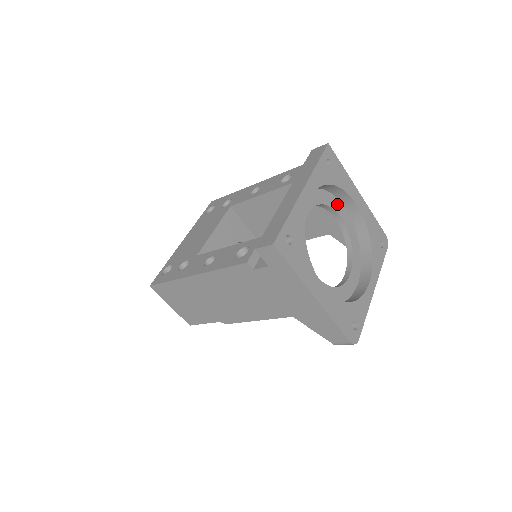
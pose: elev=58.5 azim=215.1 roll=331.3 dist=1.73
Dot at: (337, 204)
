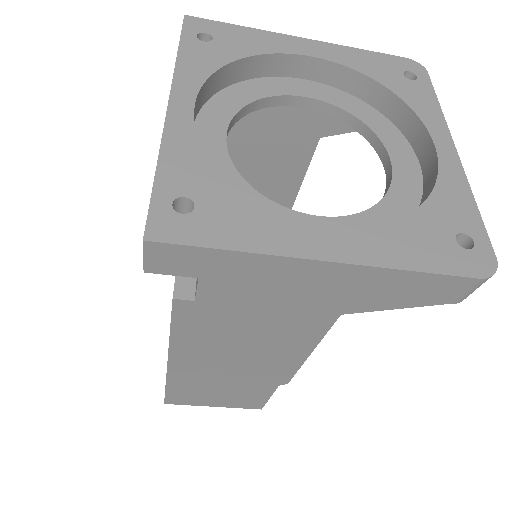
Dot at: (281, 84)
